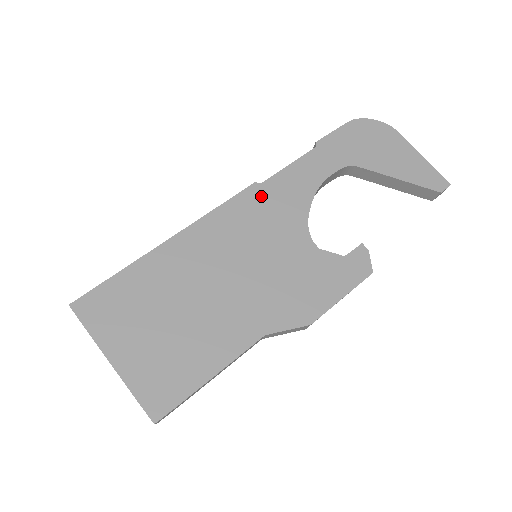
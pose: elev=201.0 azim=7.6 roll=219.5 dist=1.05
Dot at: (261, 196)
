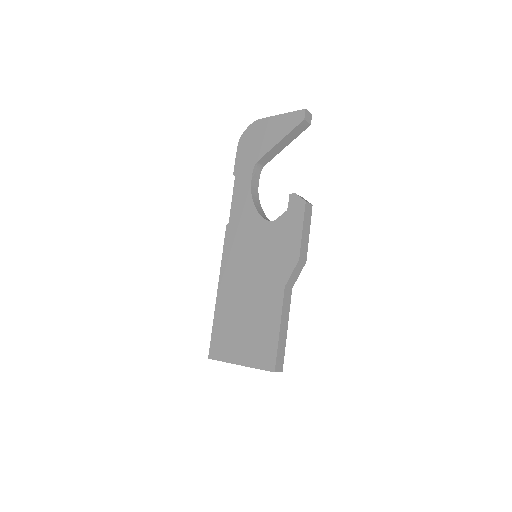
Dot at: (233, 229)
